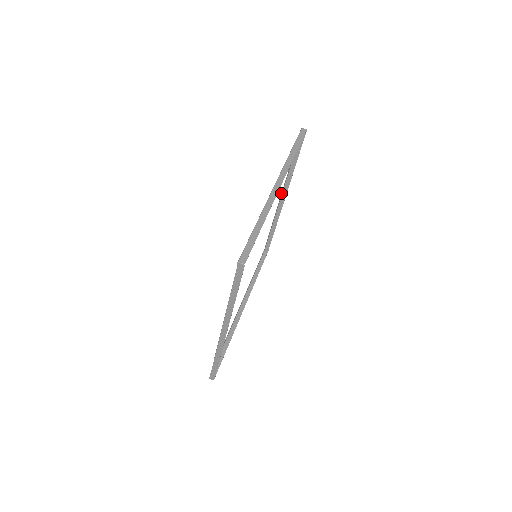
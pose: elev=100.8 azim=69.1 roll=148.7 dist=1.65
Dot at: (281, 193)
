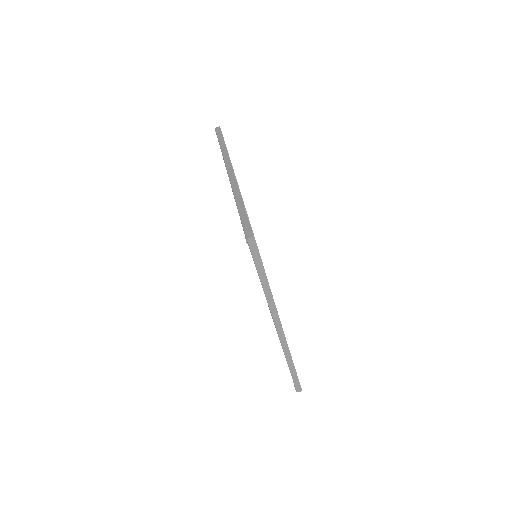
Dot at: occluded
